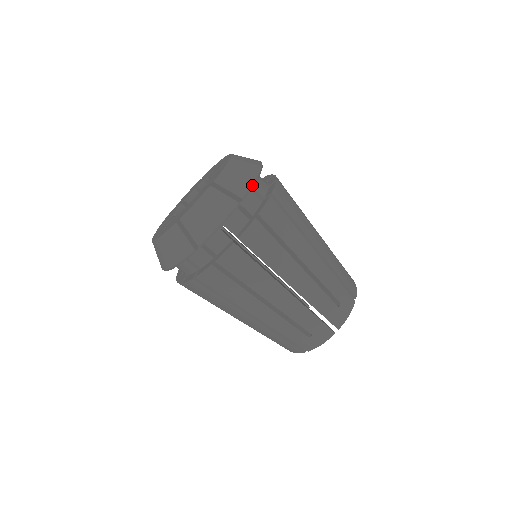
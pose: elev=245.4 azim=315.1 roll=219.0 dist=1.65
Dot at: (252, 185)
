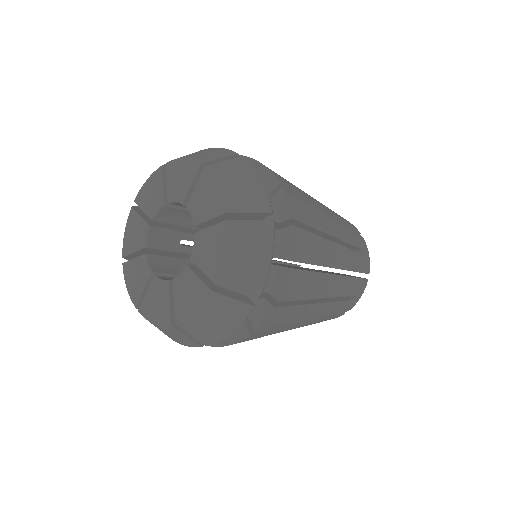
Dot at: occluded
